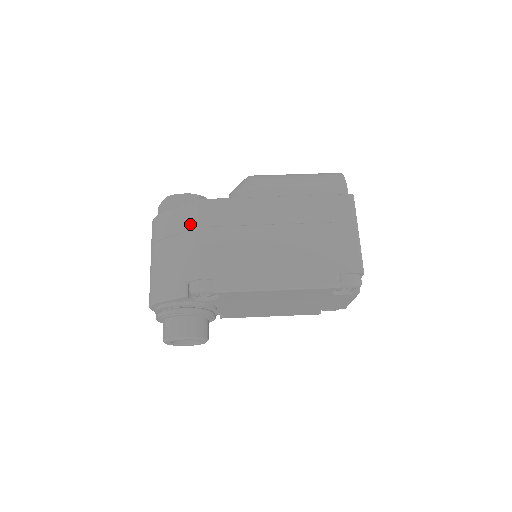
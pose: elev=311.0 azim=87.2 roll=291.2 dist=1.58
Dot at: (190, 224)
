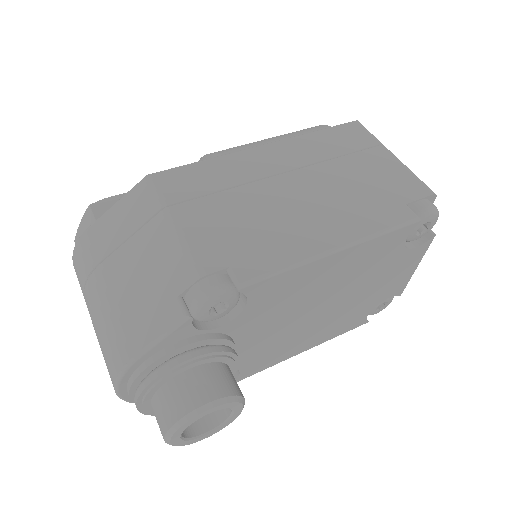
Dot at: (147, 211)
